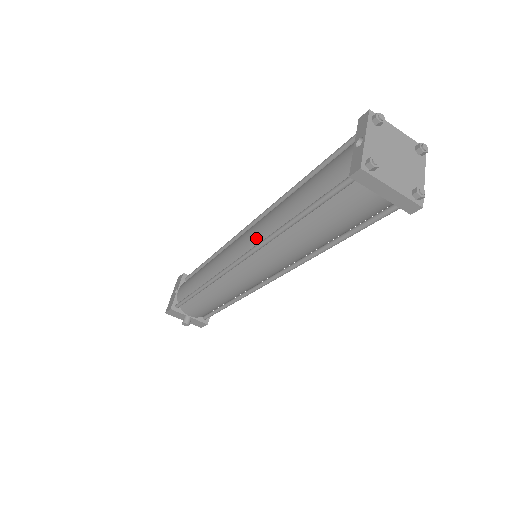
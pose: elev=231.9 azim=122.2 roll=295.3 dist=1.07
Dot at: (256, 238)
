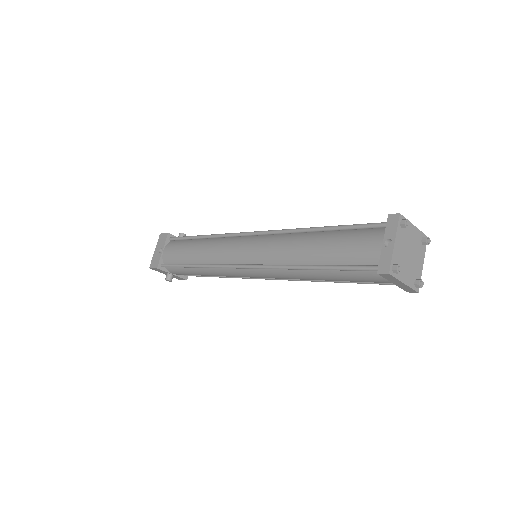
Dot at: (268, 258)
